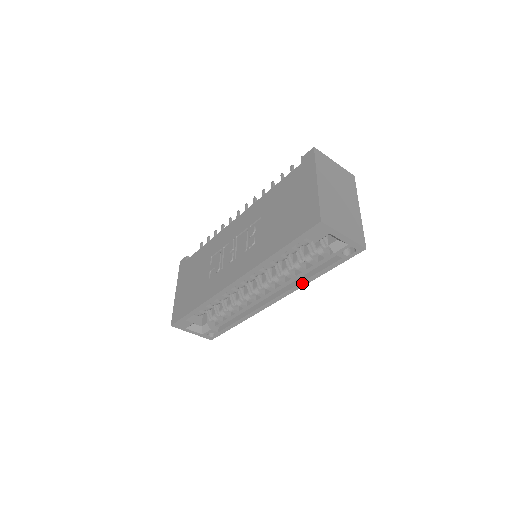
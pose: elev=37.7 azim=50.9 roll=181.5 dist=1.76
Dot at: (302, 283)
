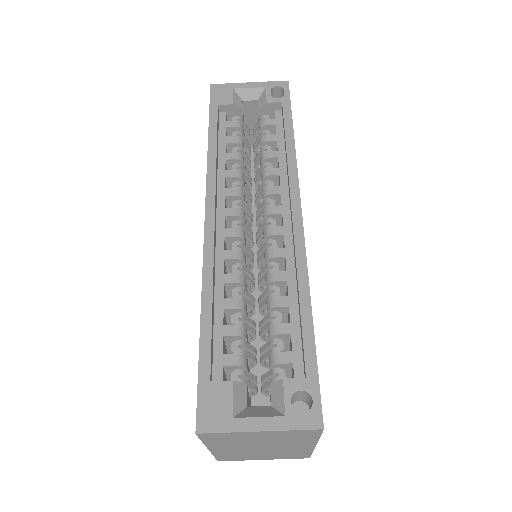
Dot at: (289, 158)
